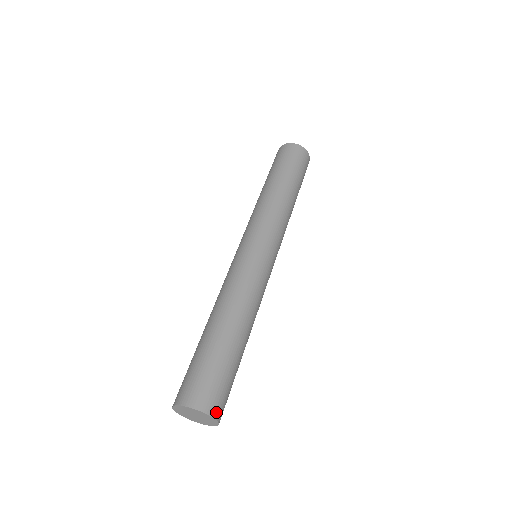
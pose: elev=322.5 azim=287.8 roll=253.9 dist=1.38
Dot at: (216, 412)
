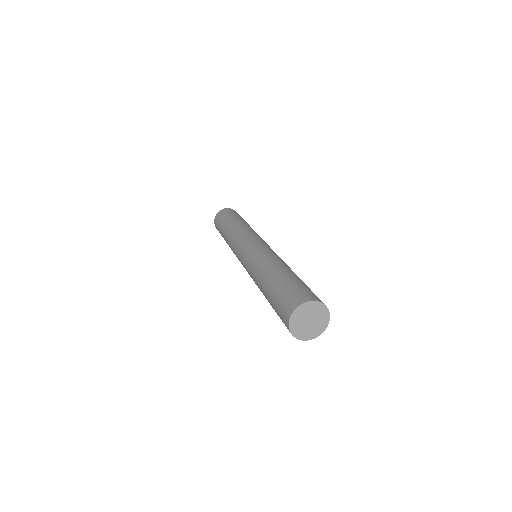
Dot at: (323, 303)
